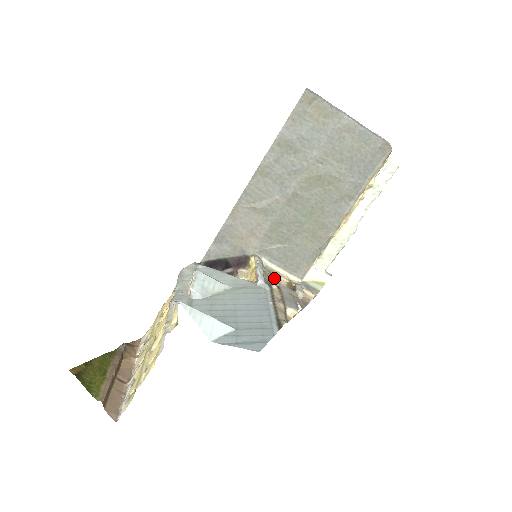
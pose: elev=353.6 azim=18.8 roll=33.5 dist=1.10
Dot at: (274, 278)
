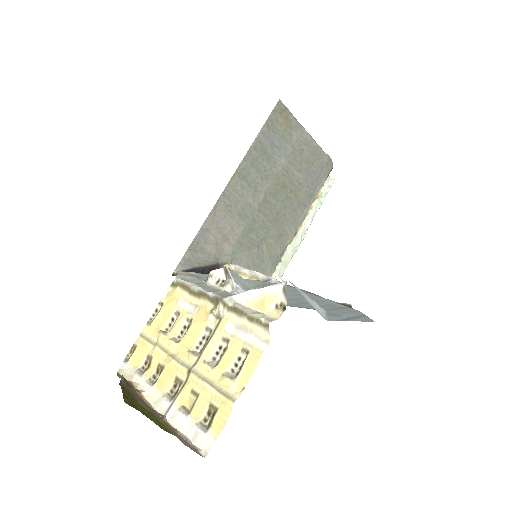
Dot at: occluded
